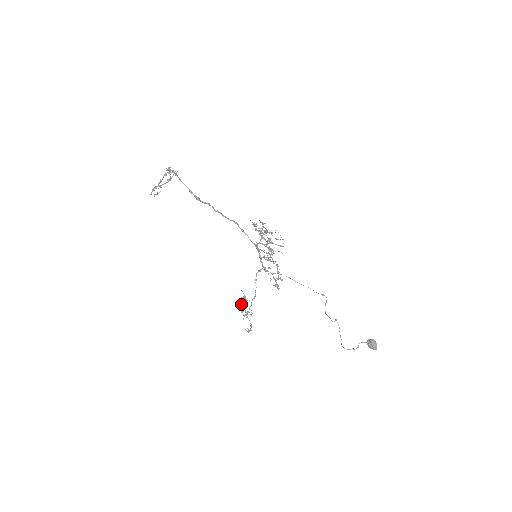
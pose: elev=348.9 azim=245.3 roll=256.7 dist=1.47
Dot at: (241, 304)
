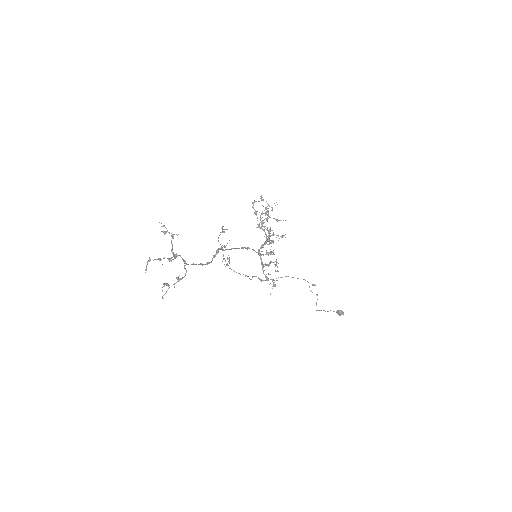
Dot at: occluded
